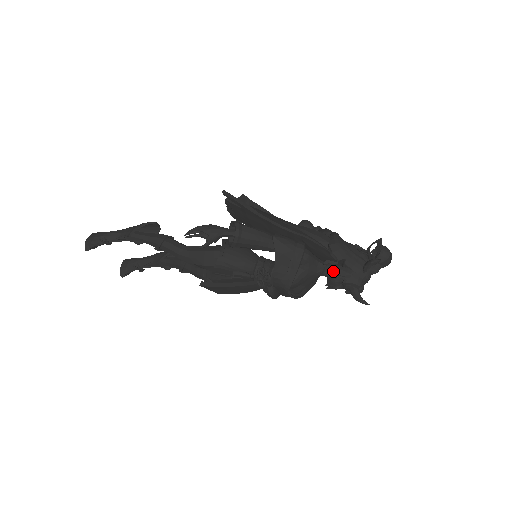
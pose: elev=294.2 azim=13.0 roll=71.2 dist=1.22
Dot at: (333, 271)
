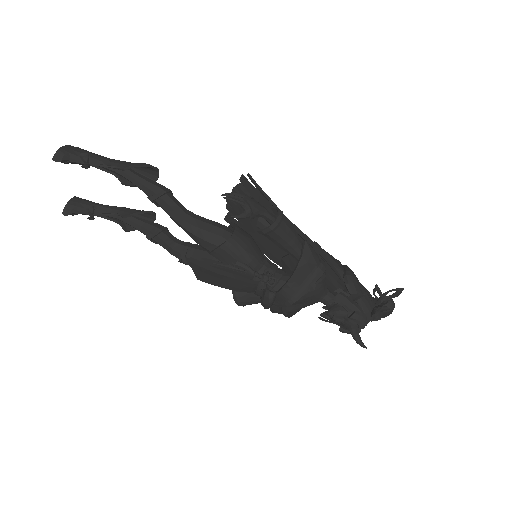
Dot at: (344, 302)
